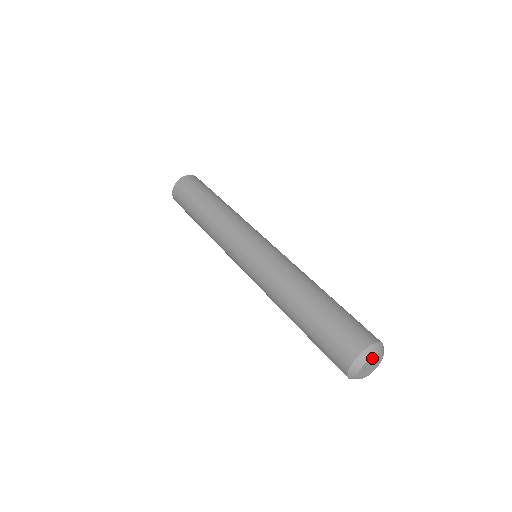
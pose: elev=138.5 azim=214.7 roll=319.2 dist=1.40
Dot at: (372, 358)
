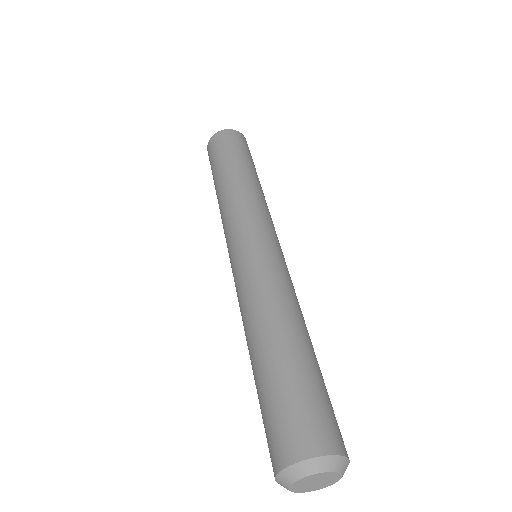
Dot at: (309, 477)
